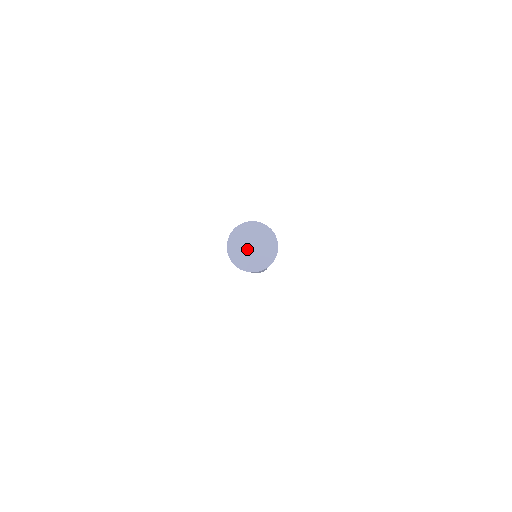
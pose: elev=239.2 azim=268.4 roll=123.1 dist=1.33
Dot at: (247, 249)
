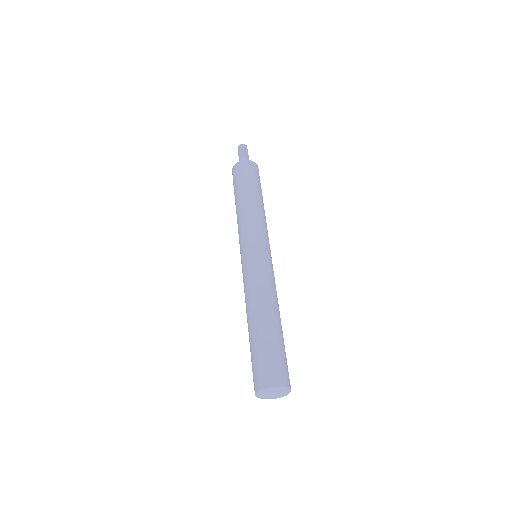
Dot at: (269, 395)
